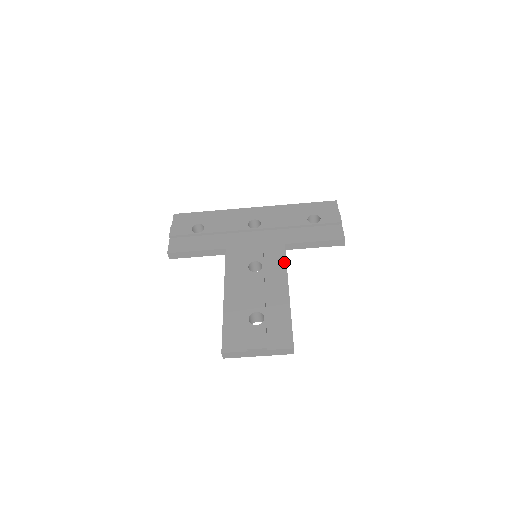
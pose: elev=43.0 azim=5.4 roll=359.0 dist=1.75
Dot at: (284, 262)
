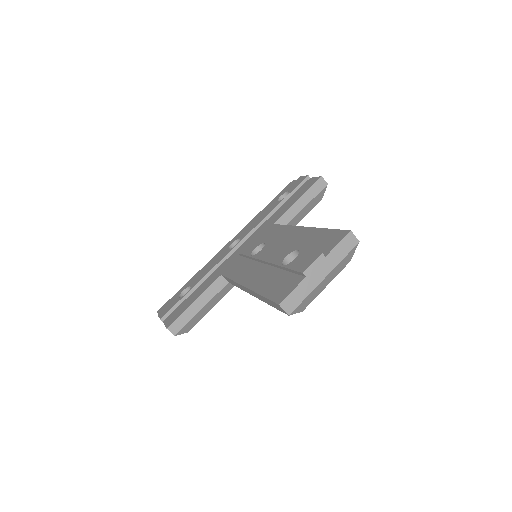
Dot at: (282, 227)
